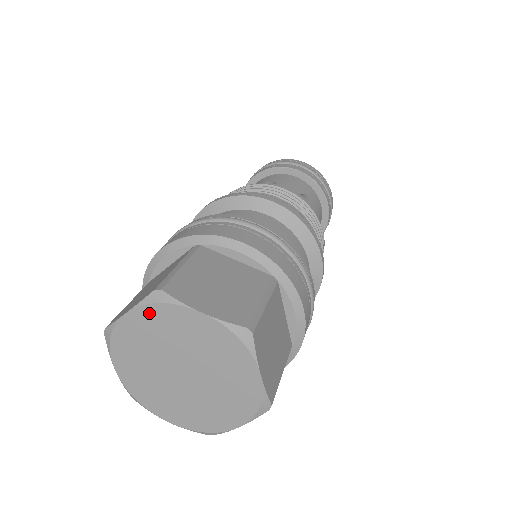
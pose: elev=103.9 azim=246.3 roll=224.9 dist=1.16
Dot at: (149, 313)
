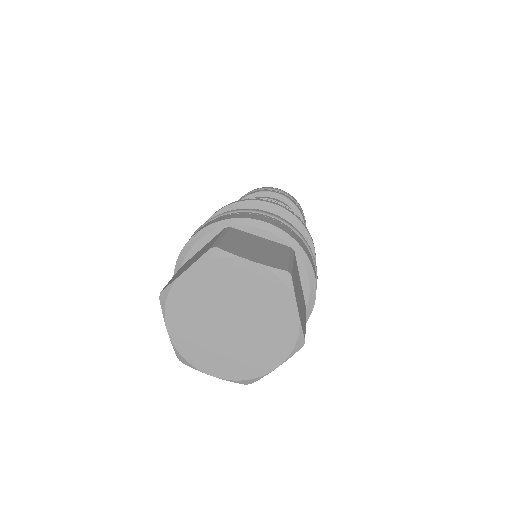
Dot at: (267, 278)
